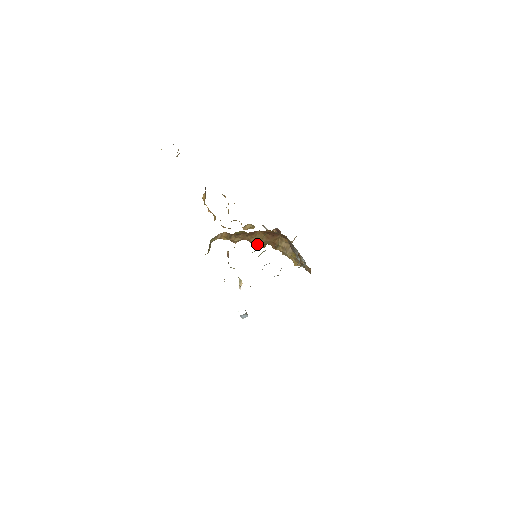
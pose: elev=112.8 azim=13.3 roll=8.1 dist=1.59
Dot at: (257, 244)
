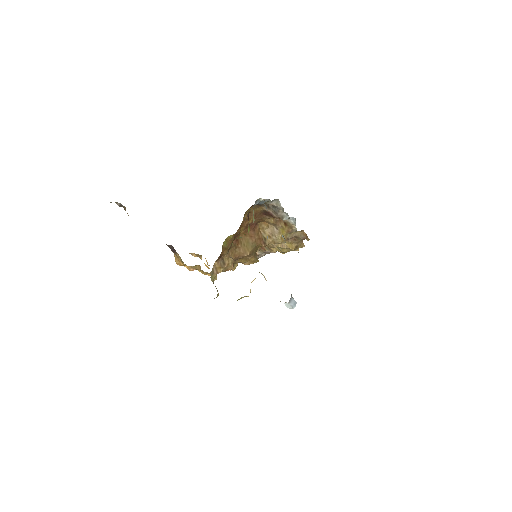
Dot at: (249, 252)
